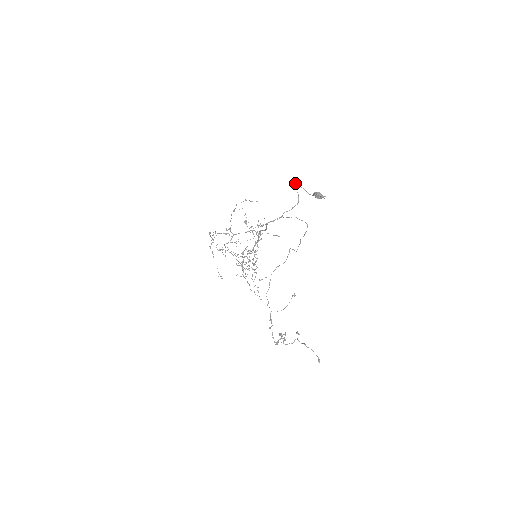
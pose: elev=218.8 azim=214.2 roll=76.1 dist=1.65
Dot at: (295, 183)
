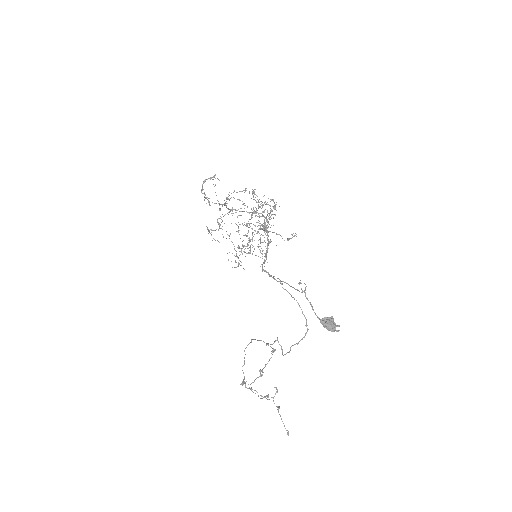
Dot at: occluded
